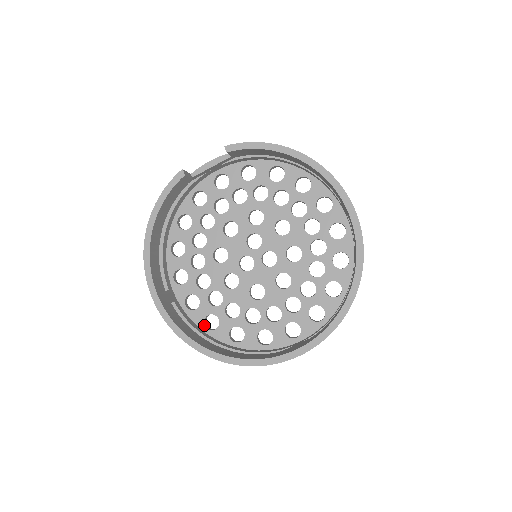
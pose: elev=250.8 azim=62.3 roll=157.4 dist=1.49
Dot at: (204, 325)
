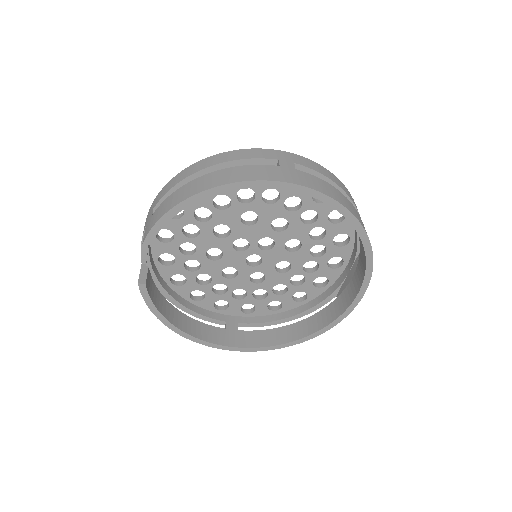
Dot at: (272, 311)
